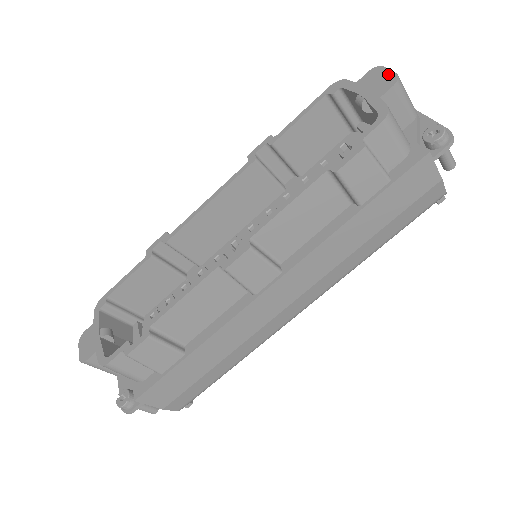
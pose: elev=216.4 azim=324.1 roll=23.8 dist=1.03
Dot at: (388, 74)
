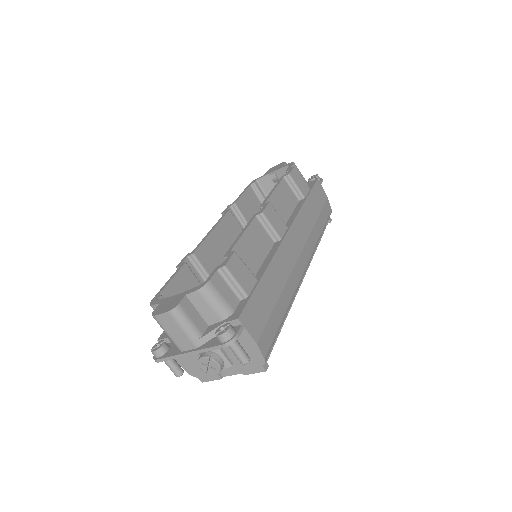
Dot at: (278, 165)
